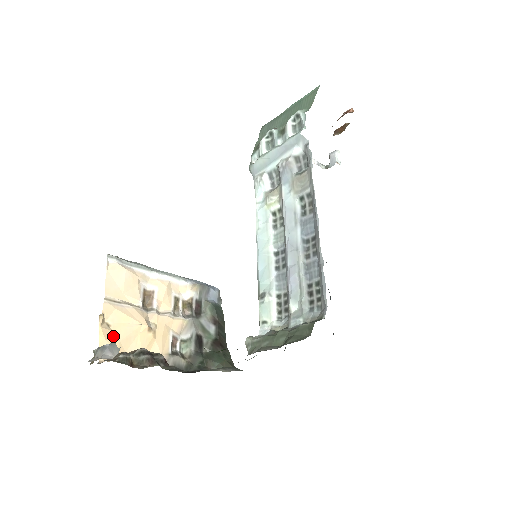
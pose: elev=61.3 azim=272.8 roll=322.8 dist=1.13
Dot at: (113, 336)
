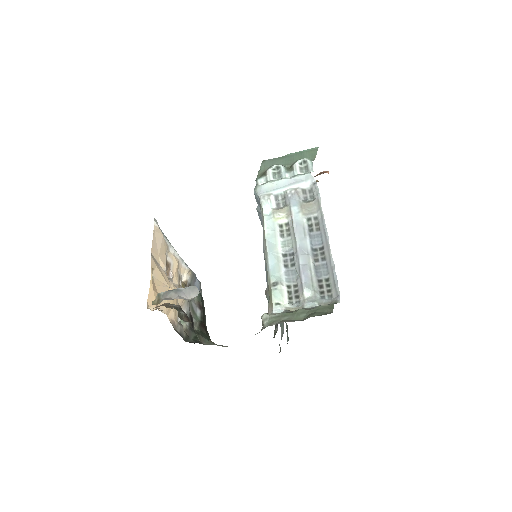
Dot at: (156, 289)
